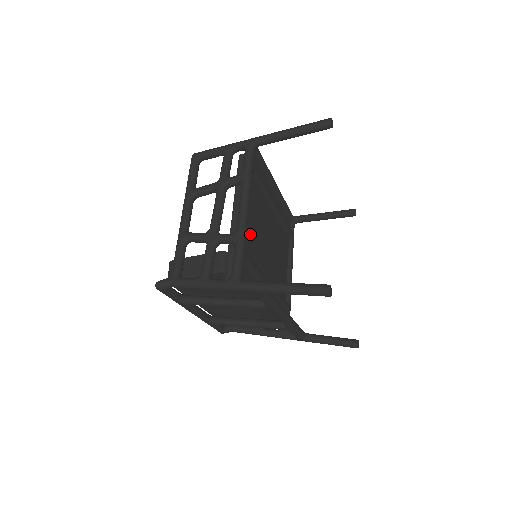
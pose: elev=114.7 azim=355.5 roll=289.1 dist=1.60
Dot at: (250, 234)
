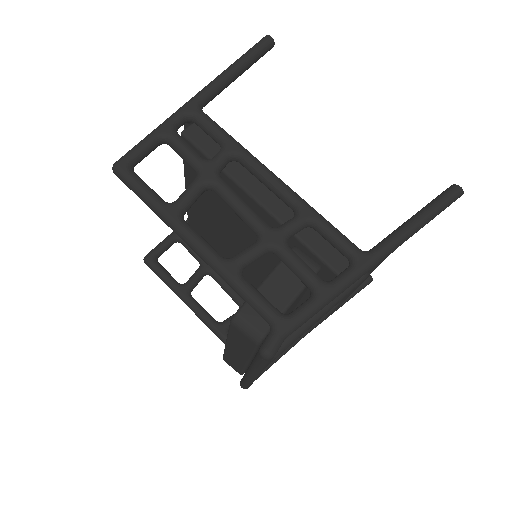
Dot at: occluded
